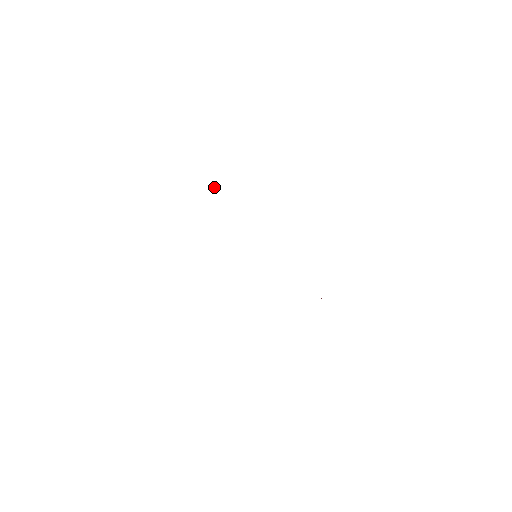
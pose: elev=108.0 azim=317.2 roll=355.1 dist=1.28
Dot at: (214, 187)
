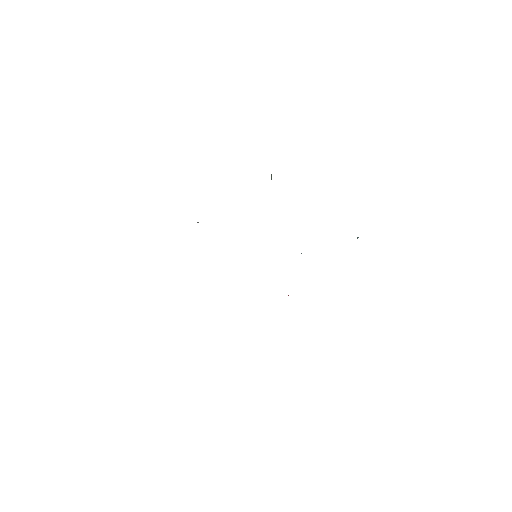
Dot at: occluded
